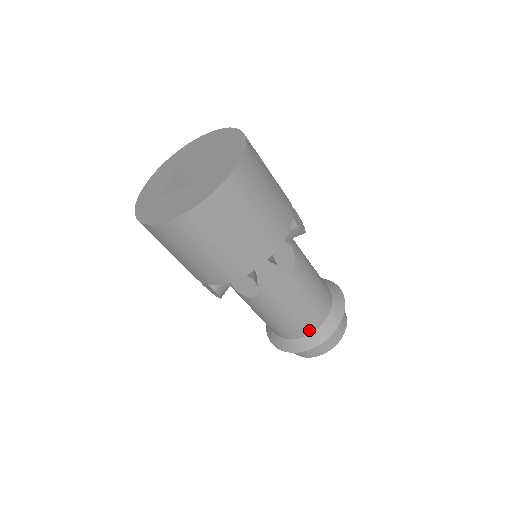
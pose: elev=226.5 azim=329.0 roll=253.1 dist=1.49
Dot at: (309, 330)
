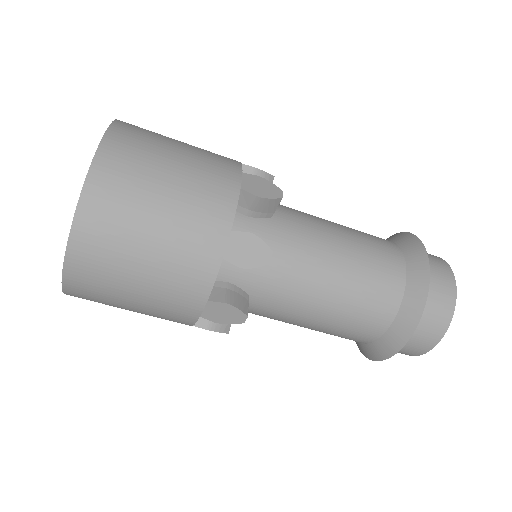
Dot at: (360, 341)
